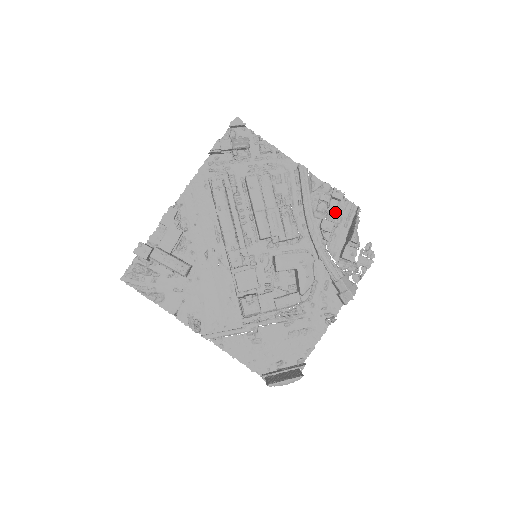
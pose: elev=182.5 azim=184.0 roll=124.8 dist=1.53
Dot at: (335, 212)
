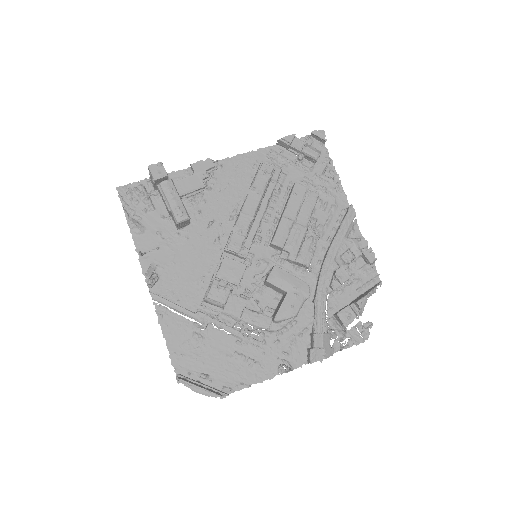
Dot at: (356, 271)
